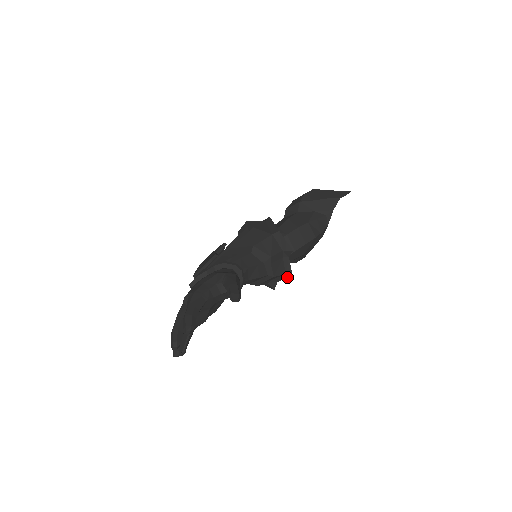
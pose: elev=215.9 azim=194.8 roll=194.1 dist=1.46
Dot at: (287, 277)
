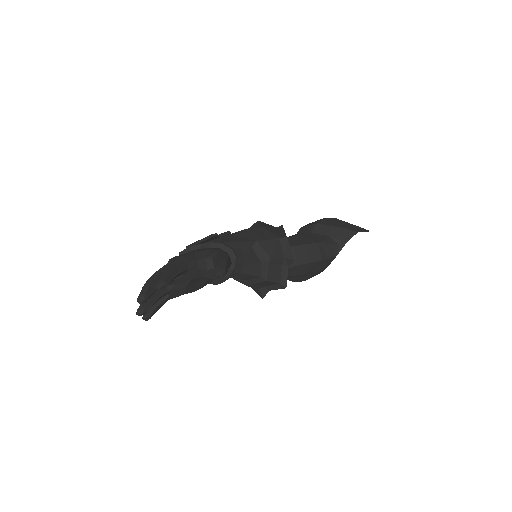
Dot at: (280, 288)
